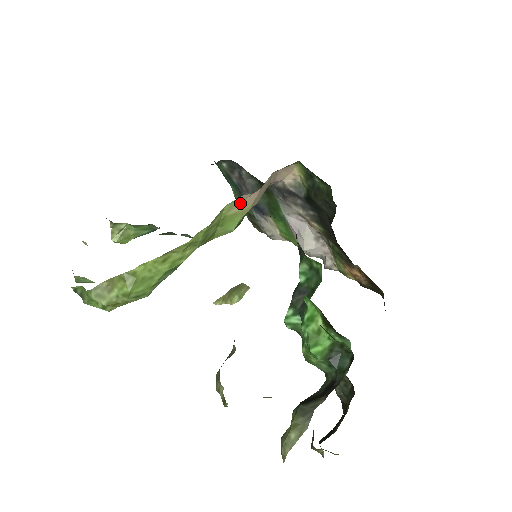
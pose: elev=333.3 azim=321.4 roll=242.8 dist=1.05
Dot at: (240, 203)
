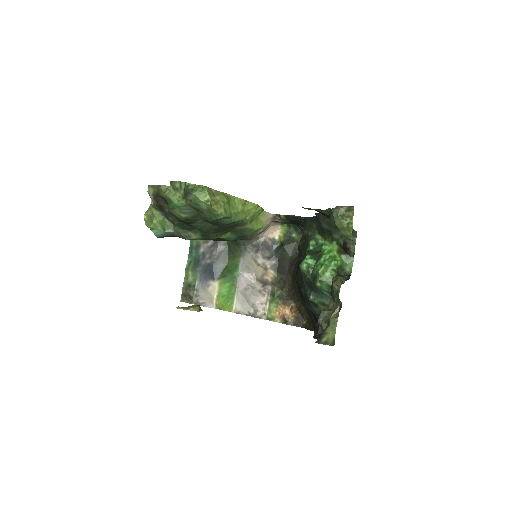
Dot at: (266, 218)
